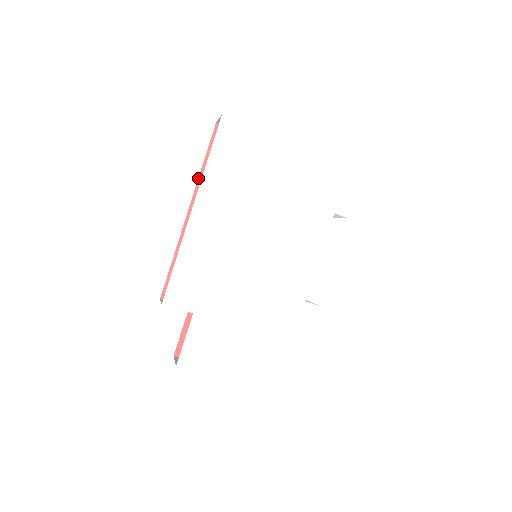
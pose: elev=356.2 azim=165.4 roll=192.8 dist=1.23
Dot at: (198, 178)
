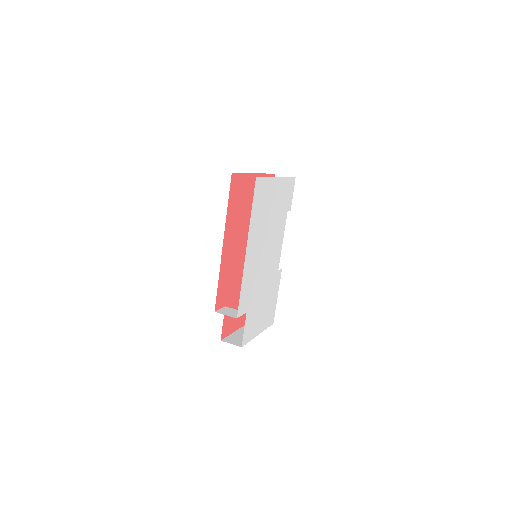
Dot at: (226, 219)
